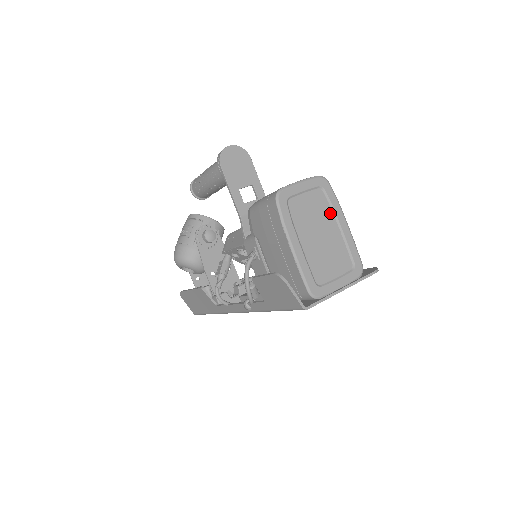
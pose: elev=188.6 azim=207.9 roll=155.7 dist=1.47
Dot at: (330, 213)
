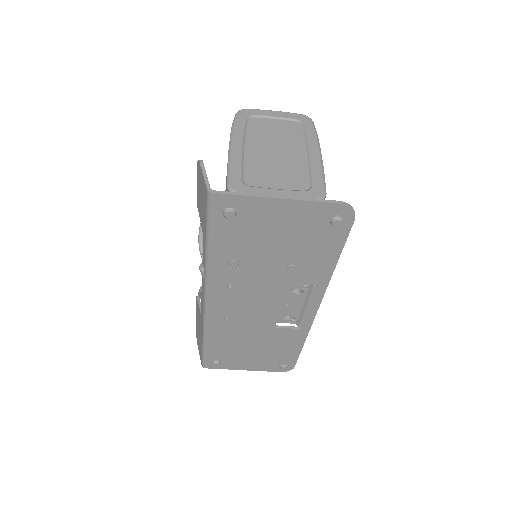
Dot at: (301, 141)
